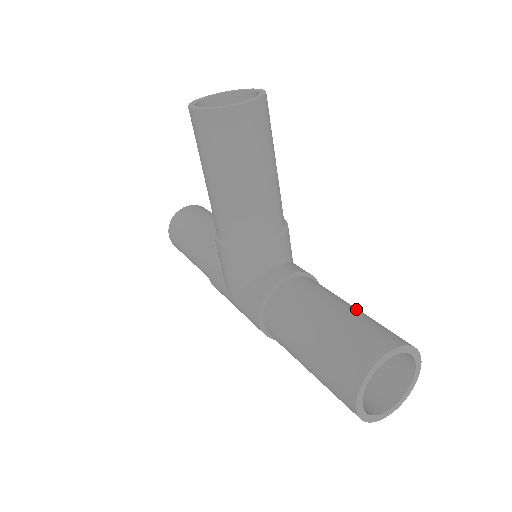
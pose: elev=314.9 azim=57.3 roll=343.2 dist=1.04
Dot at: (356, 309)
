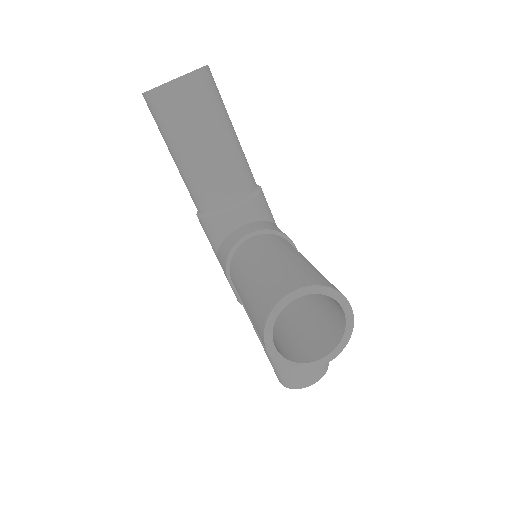
Dot at: occluded
